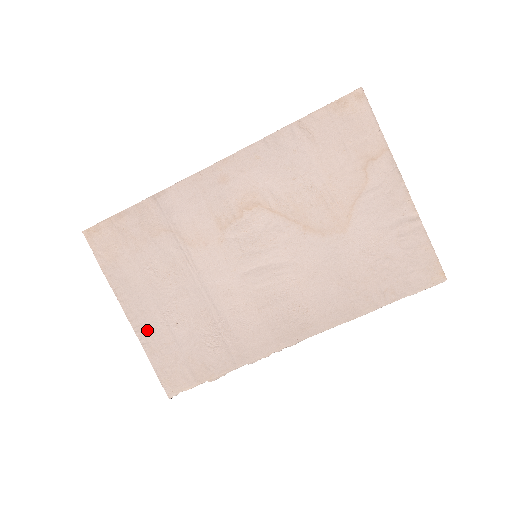
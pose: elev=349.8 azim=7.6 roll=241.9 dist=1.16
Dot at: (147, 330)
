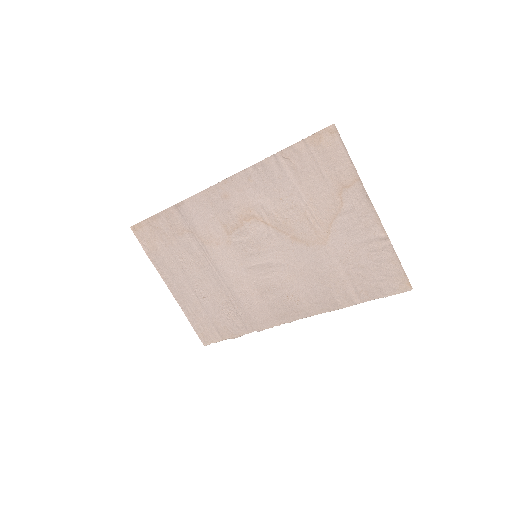
Dot at: (184, 299)
